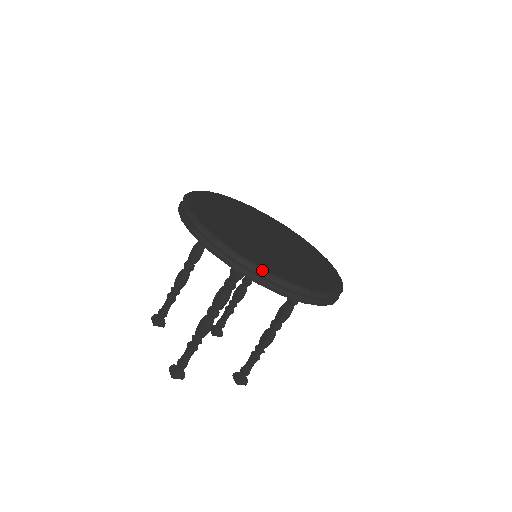
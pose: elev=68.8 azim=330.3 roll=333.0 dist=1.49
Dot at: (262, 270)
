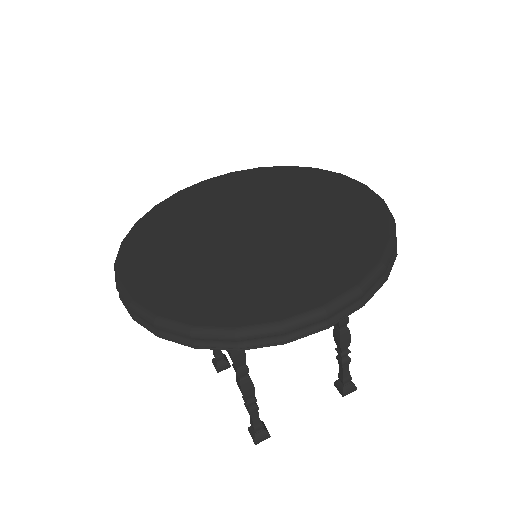
Dot at: (230, 332)
